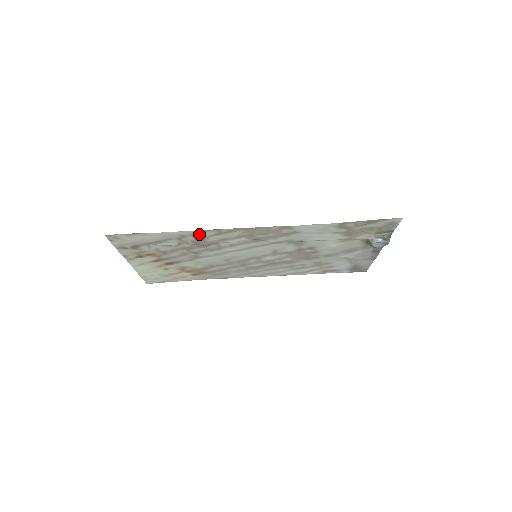
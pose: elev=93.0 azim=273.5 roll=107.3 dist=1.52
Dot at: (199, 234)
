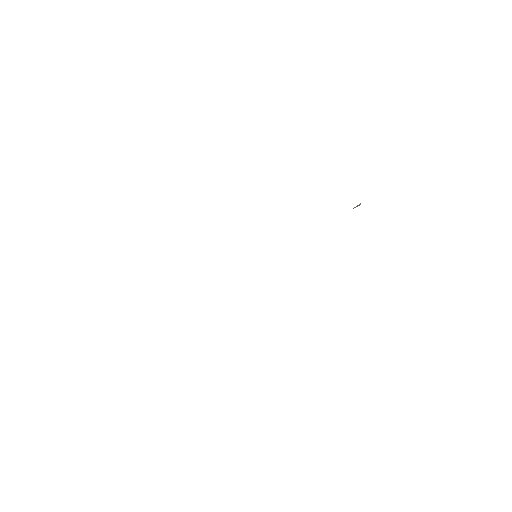
Dot at: occluded
